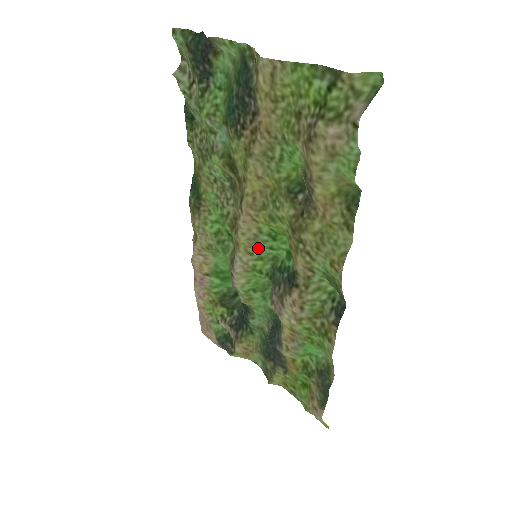
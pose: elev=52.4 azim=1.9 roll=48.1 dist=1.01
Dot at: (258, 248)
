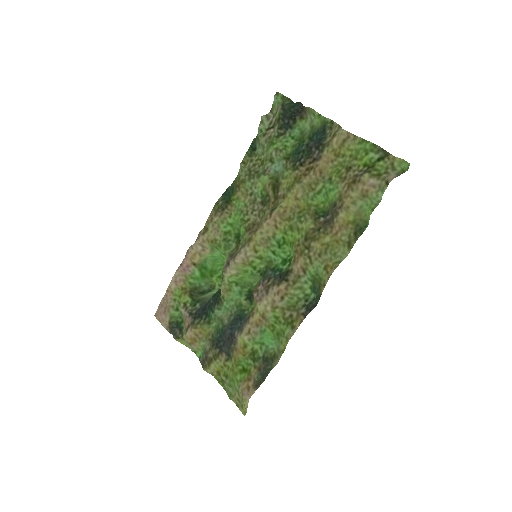
Dot at: (264, 249)
